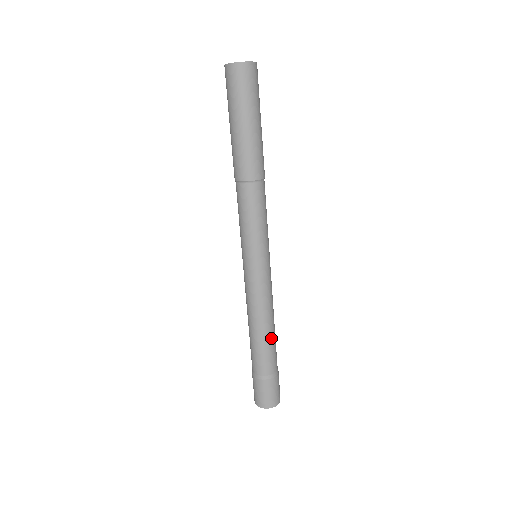
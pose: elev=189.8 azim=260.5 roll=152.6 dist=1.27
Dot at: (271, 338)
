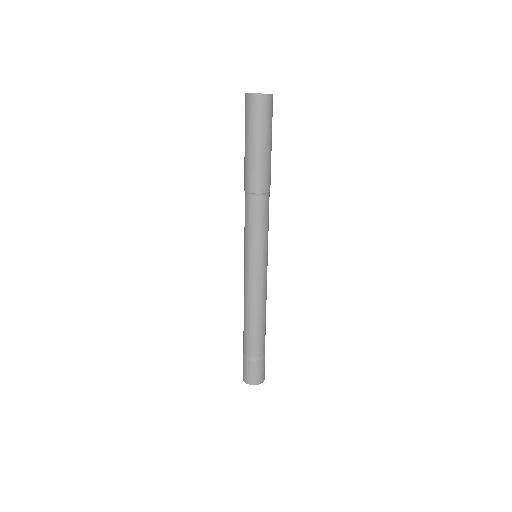
Dot at: (262, 326)
